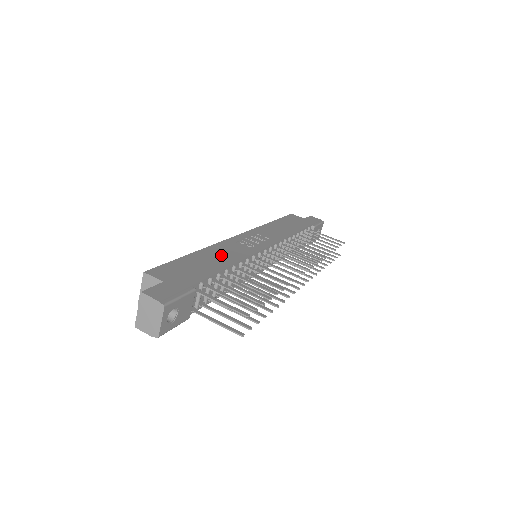
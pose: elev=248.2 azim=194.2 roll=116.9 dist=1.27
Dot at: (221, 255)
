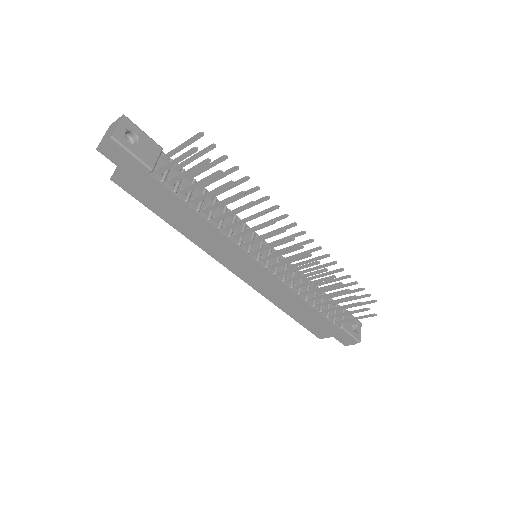
Dot at: occluded
